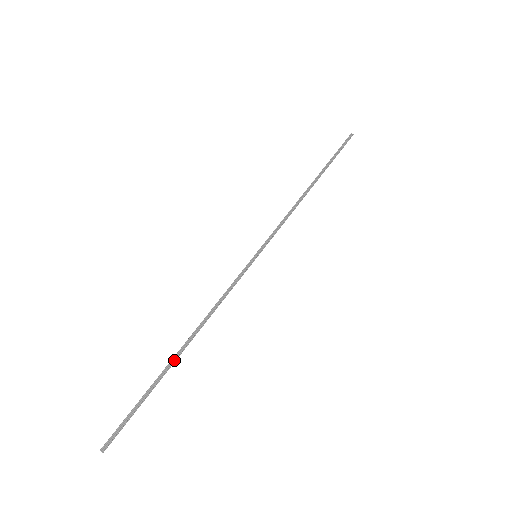
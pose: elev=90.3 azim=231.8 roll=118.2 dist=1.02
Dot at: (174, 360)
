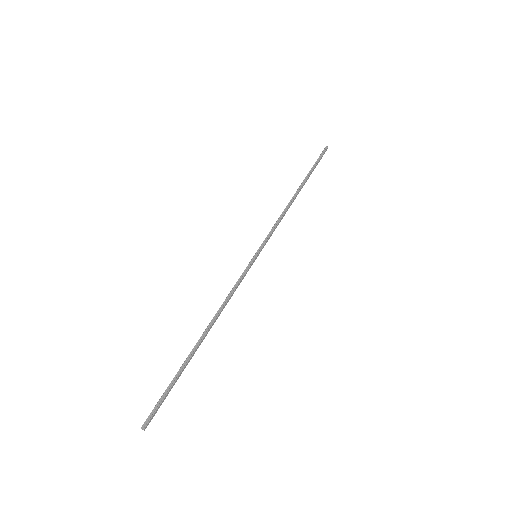
Dot at: (195, 348)
